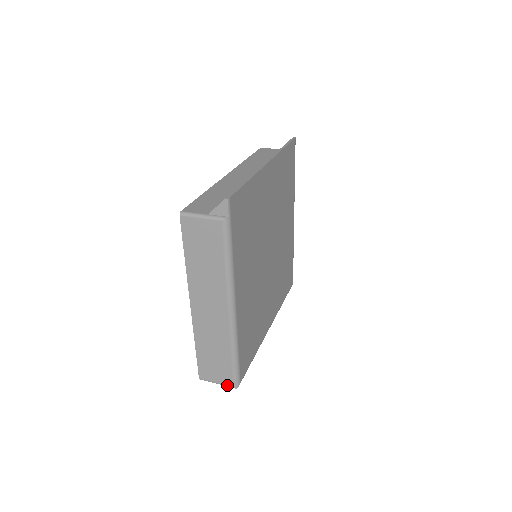
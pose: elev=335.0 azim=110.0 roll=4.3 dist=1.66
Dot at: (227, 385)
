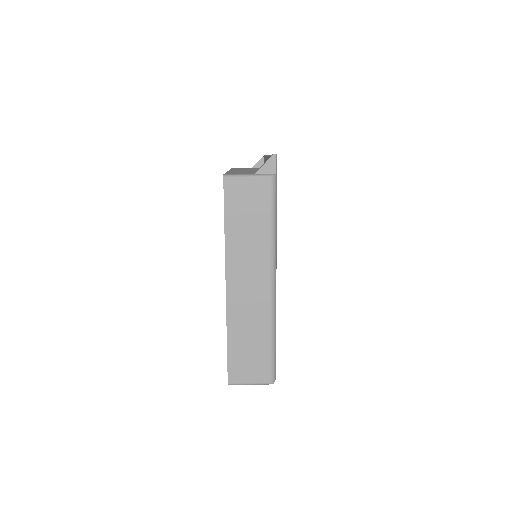
Dot at: (263, 382)
